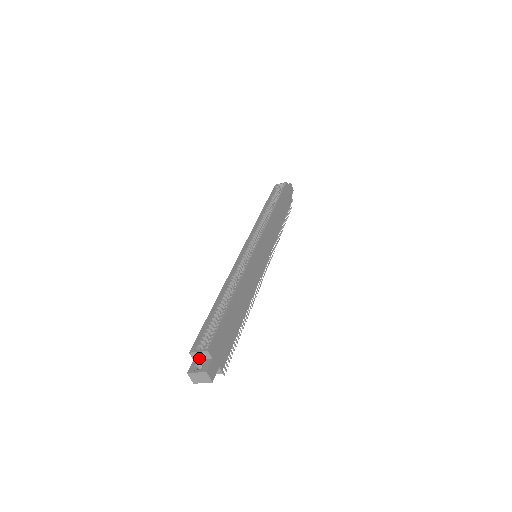
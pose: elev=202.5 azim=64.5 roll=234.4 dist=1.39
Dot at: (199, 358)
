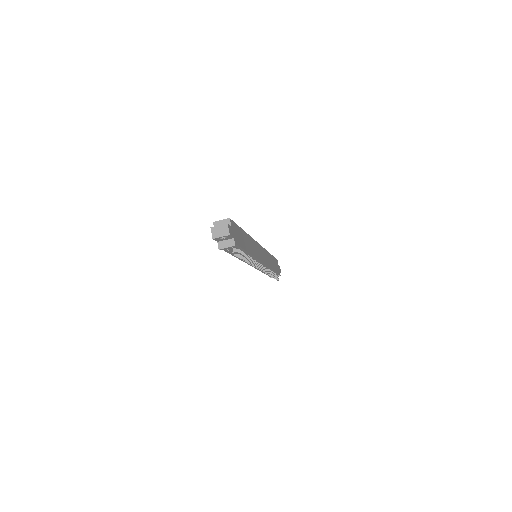
Dot at: occluded
